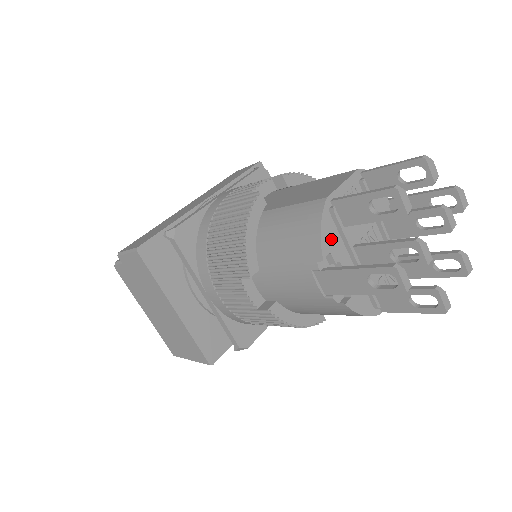
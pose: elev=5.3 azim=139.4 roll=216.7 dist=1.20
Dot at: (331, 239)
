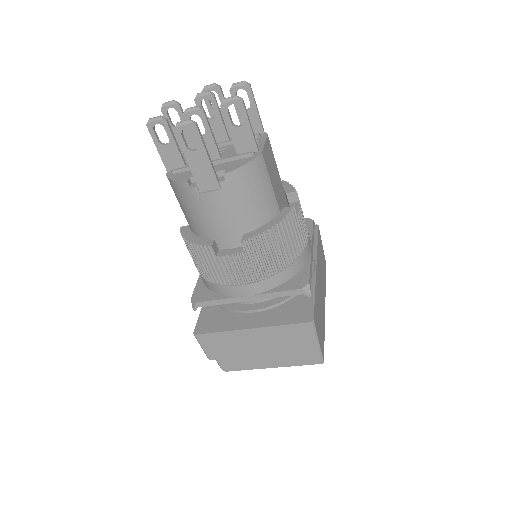
Dot at: (185, 176)
